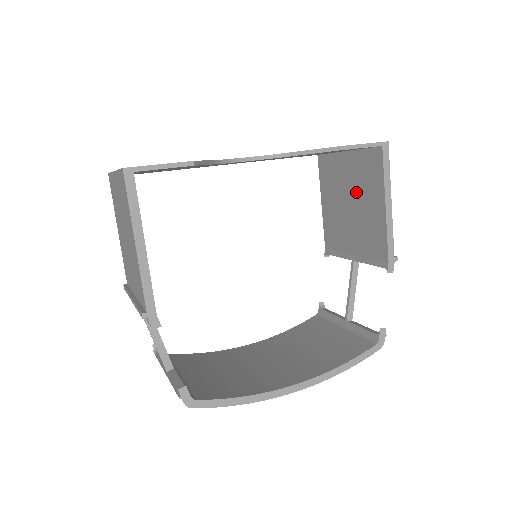
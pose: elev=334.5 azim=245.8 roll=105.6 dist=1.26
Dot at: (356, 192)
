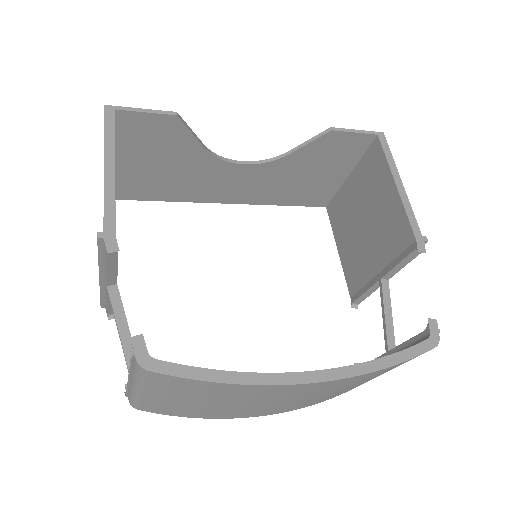
Dot at: (366, 202)
